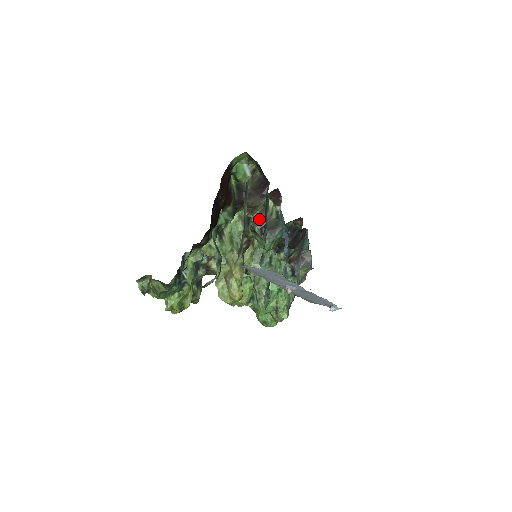
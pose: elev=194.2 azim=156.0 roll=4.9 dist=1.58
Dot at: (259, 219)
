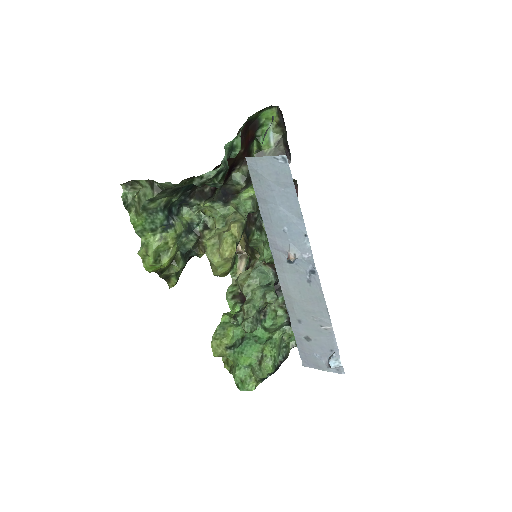
Dot at: occluded
